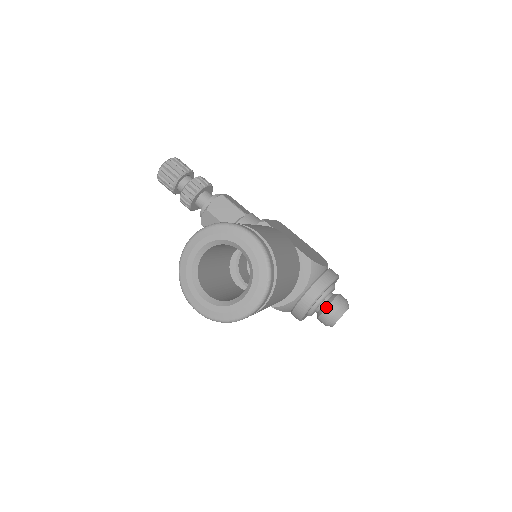
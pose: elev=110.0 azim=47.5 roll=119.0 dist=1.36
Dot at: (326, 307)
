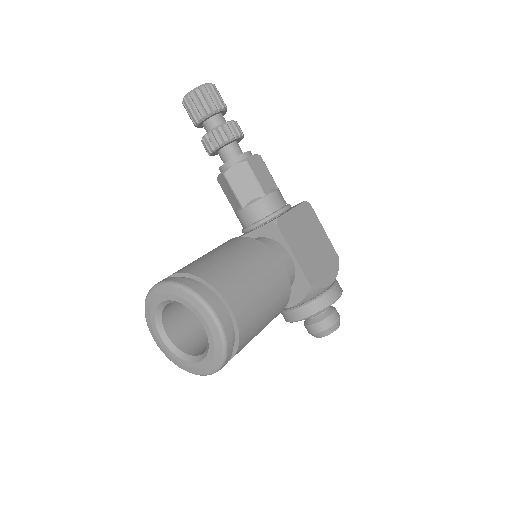
Dot at: (313, 324)
